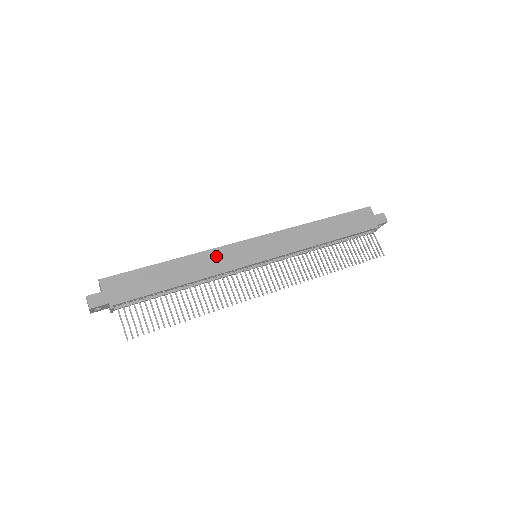
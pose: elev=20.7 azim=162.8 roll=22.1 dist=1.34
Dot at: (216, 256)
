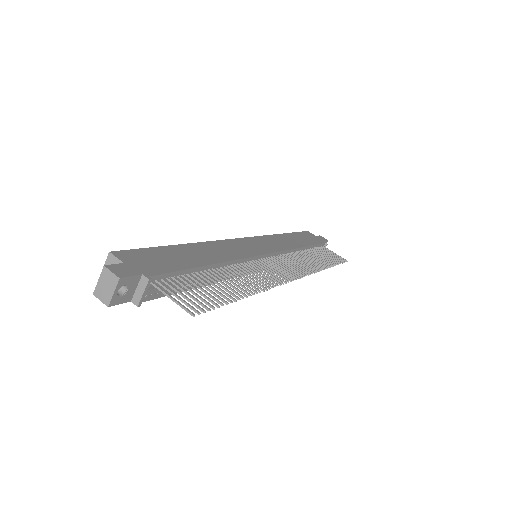
Dot at: (225, 246)
